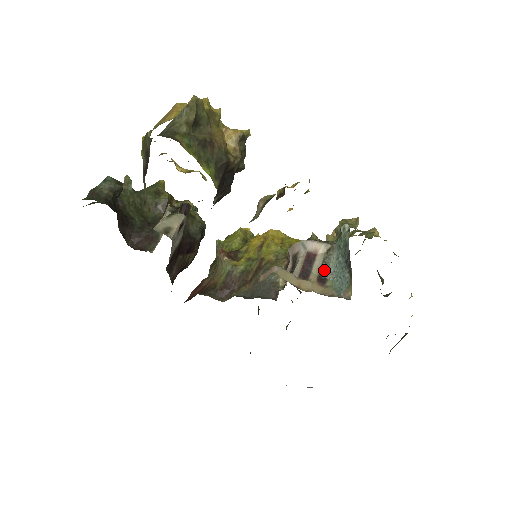
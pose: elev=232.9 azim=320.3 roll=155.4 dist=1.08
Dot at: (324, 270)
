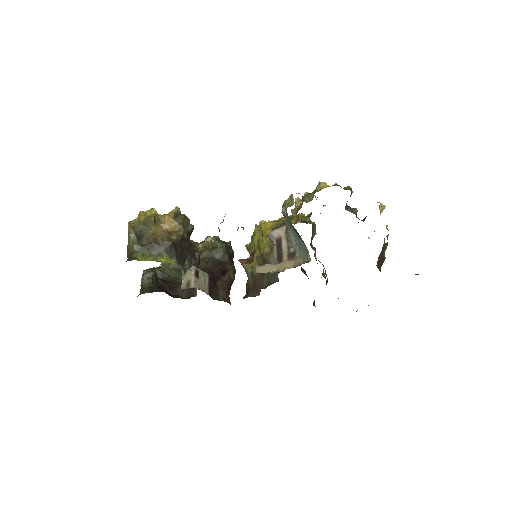
Dot at: (290, 247)
